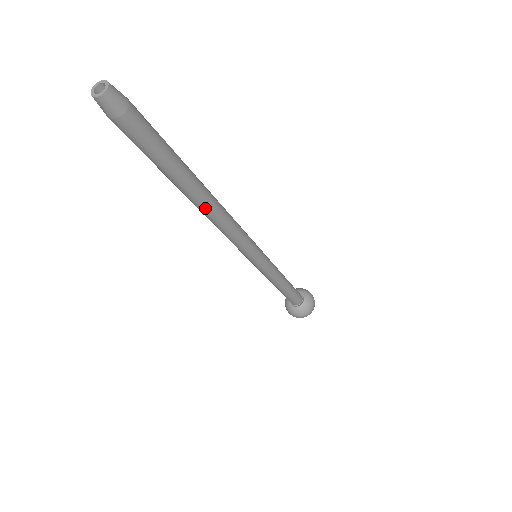
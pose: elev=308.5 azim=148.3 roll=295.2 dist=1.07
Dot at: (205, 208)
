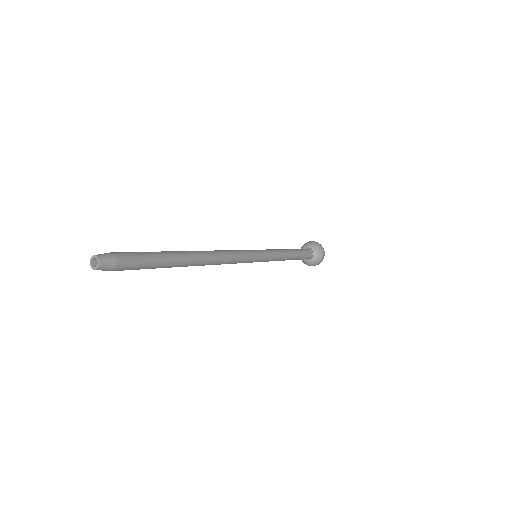
Dot at: occluded
